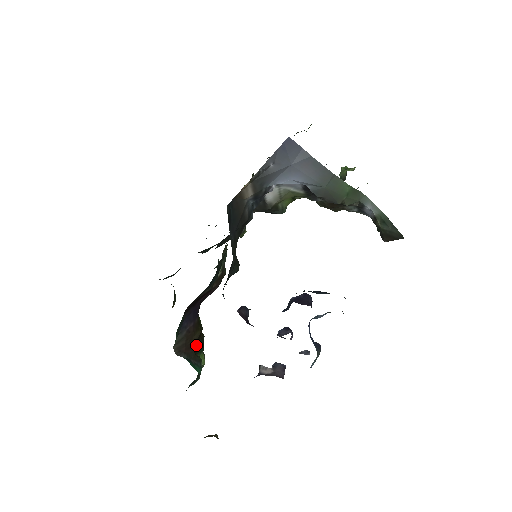
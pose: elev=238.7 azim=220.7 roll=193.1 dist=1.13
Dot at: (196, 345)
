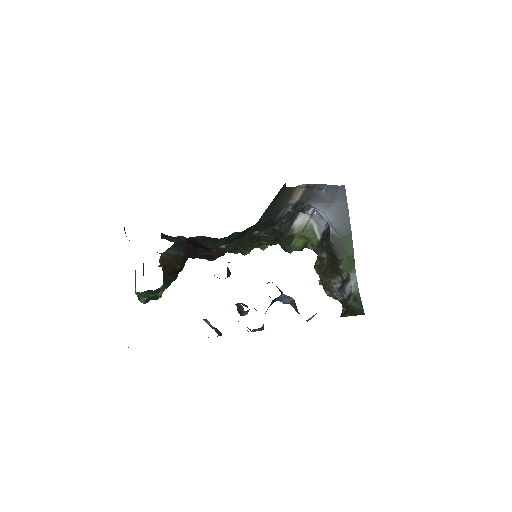
Dot at: (171, 274)
